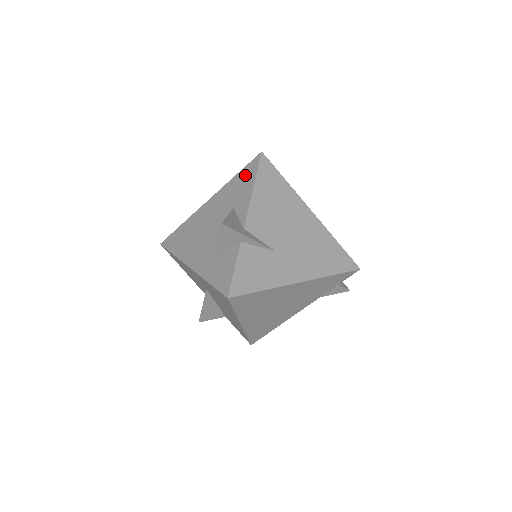
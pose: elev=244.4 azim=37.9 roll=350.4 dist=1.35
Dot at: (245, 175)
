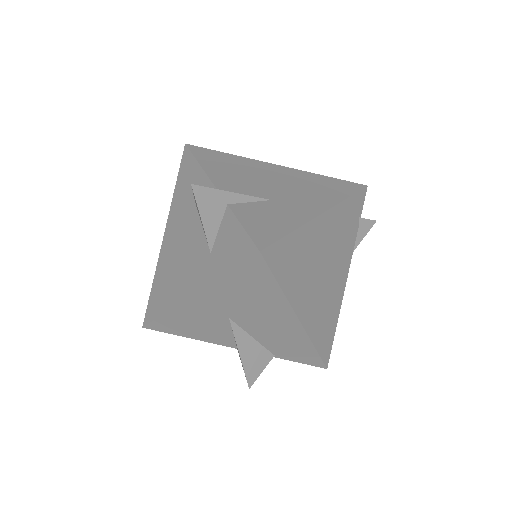
Dot at: (184, 173)
